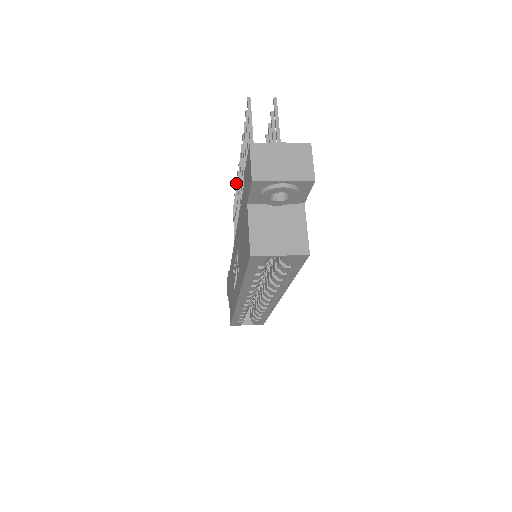
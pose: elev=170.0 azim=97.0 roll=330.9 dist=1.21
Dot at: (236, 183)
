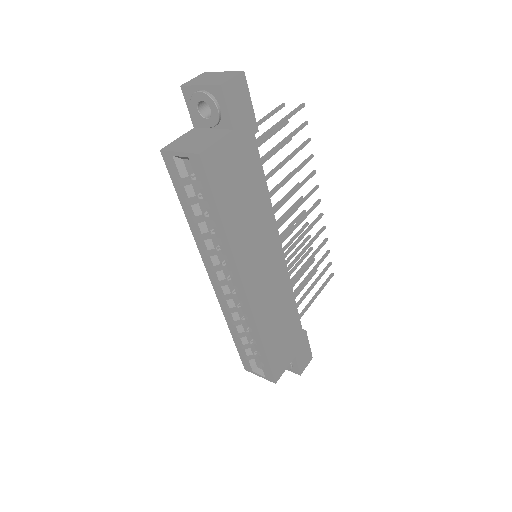
Dot at: (304, 226)
